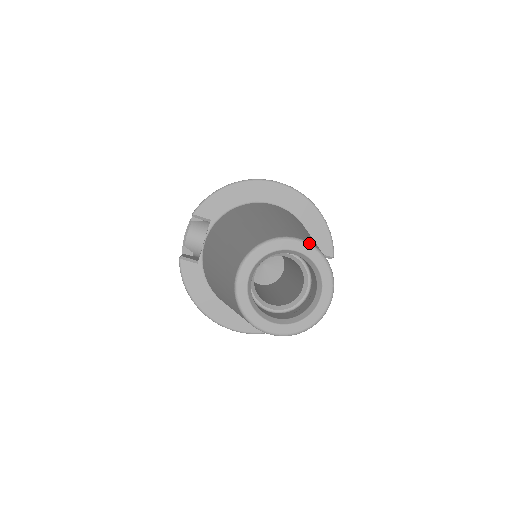
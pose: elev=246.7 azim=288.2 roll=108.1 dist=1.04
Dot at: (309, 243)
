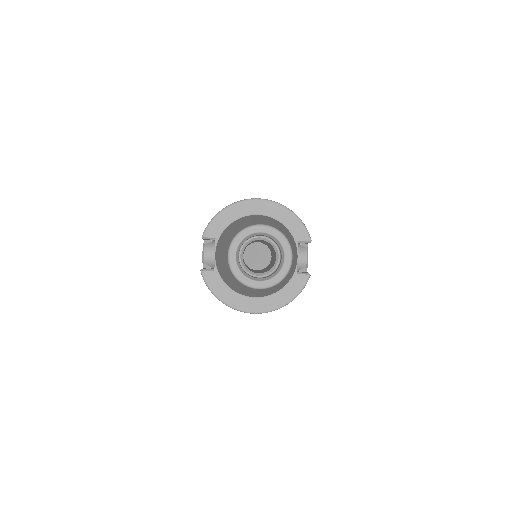
Dot at: (268, 225)
